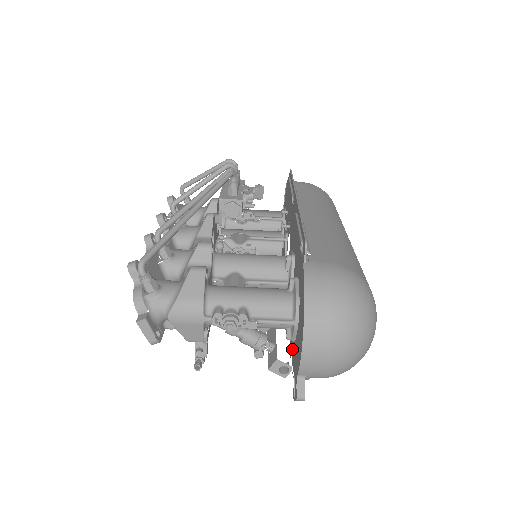
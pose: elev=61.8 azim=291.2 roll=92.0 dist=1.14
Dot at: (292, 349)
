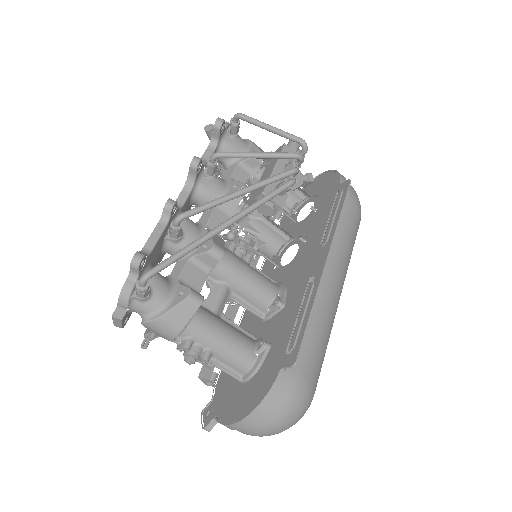
Dot at: occluded
